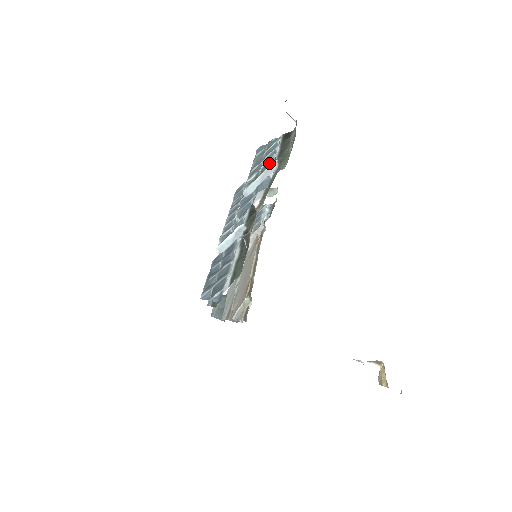
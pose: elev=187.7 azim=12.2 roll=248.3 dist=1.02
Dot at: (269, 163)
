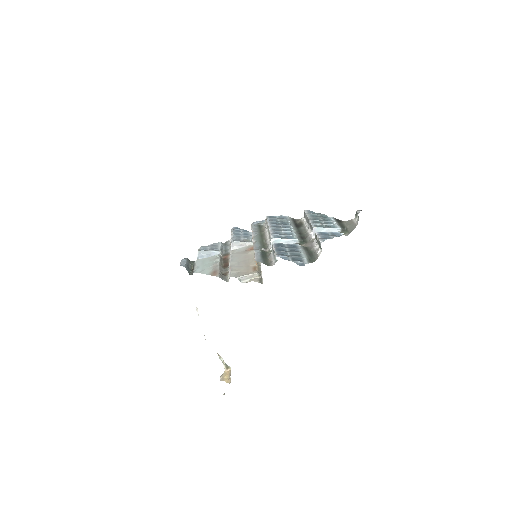
Dot at: (331, 226)
